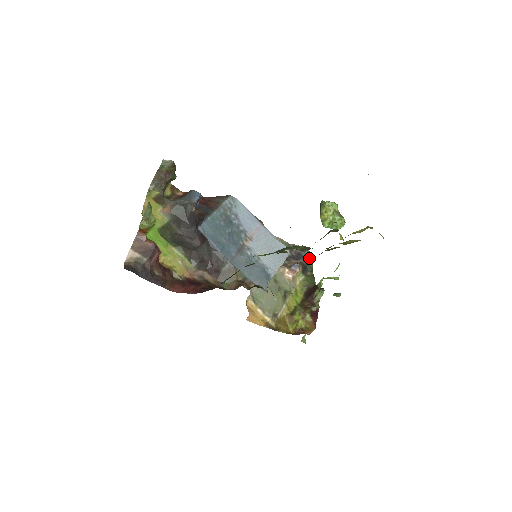
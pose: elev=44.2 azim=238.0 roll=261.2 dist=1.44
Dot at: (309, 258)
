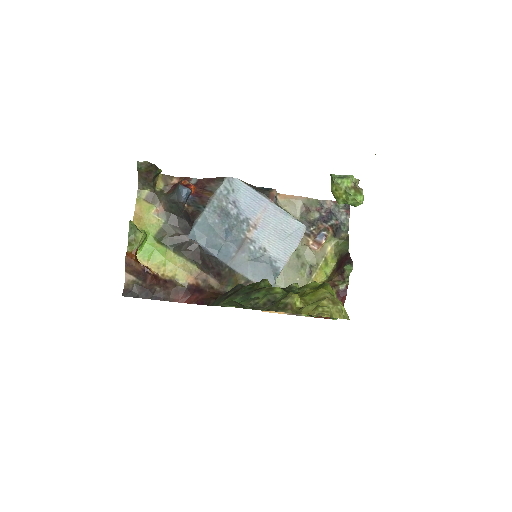
Dot at: (344, 214)
